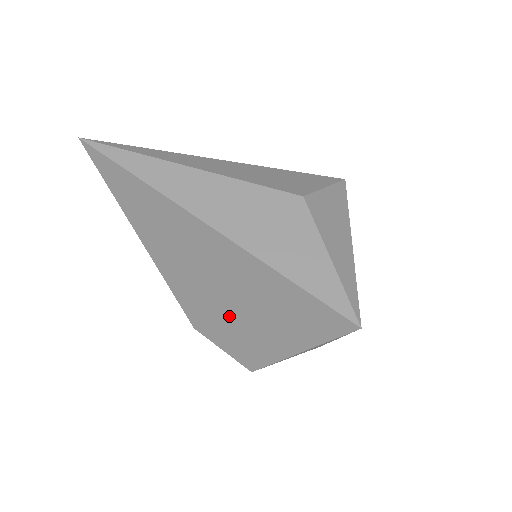
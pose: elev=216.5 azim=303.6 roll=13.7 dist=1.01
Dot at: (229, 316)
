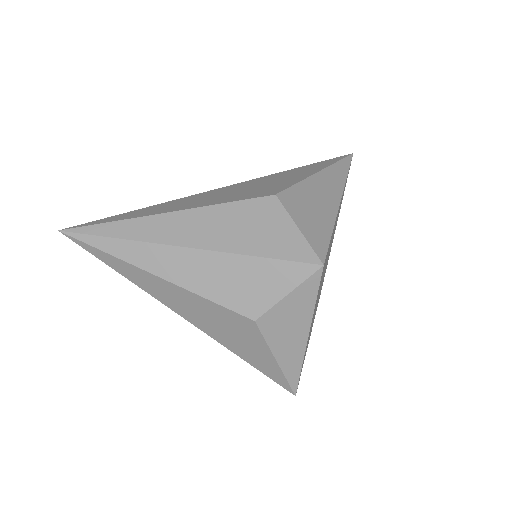
Dot at: occluded
